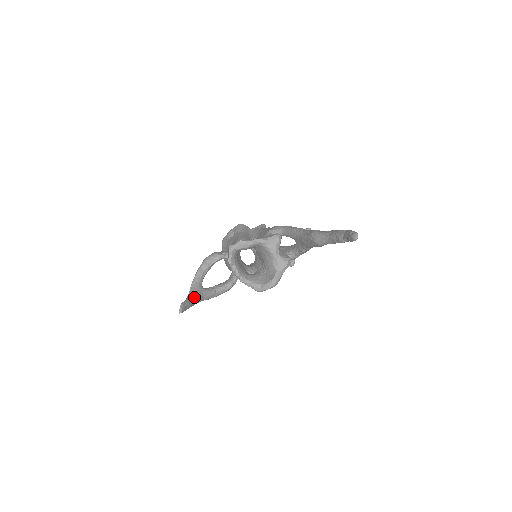
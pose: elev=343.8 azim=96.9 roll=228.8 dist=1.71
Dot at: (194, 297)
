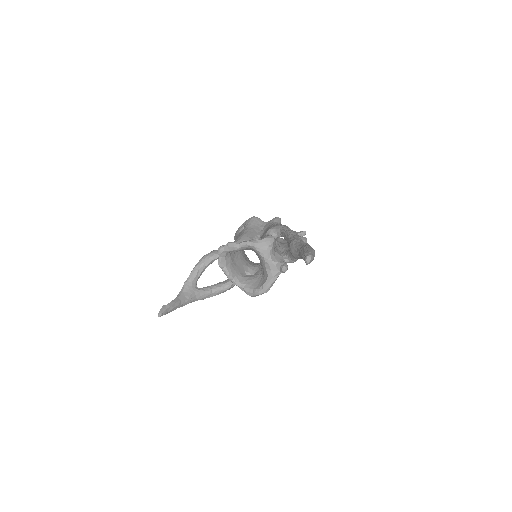
Dot at: (182, 298)
